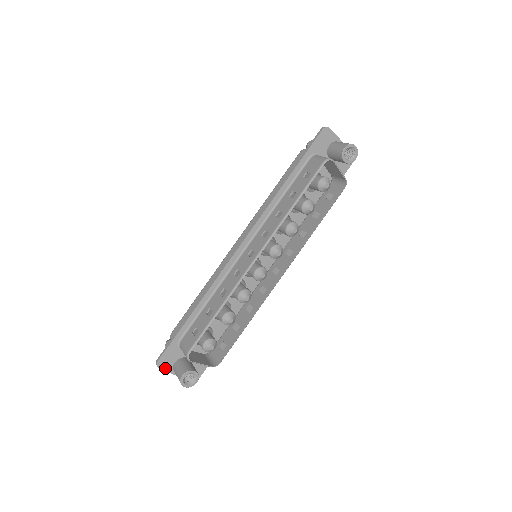
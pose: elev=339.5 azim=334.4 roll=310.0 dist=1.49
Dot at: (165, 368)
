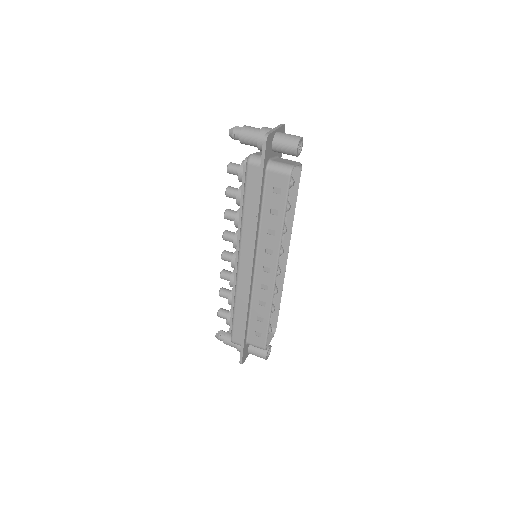
Dot at: (245, 359)
